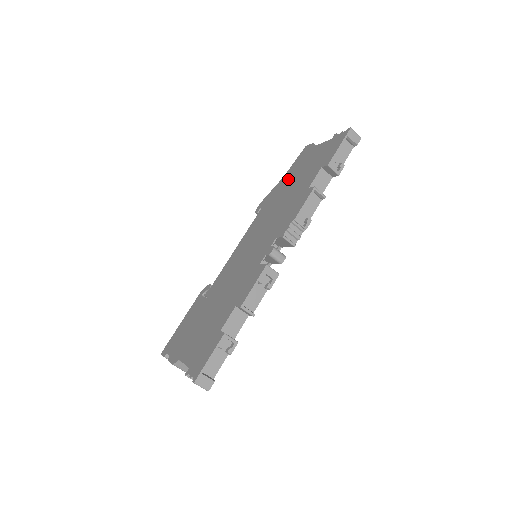
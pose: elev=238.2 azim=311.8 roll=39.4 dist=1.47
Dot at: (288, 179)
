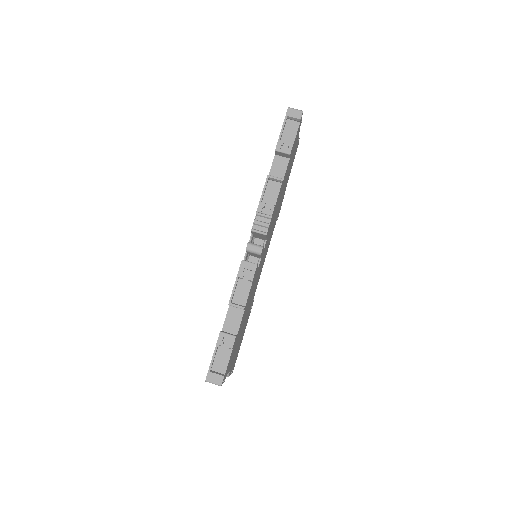
Dot at: occluded
